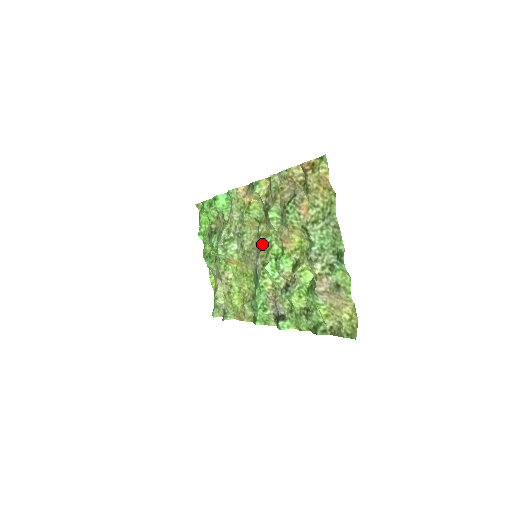
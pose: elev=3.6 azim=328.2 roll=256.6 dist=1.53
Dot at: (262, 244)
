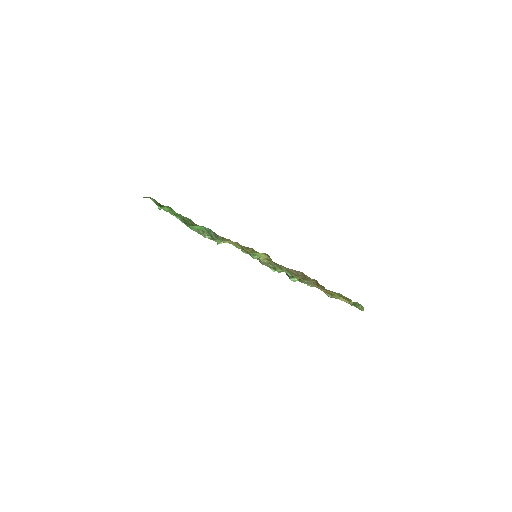
Dot at: occluded
